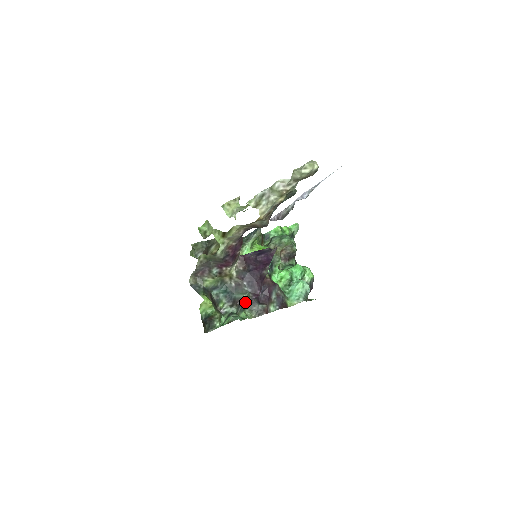
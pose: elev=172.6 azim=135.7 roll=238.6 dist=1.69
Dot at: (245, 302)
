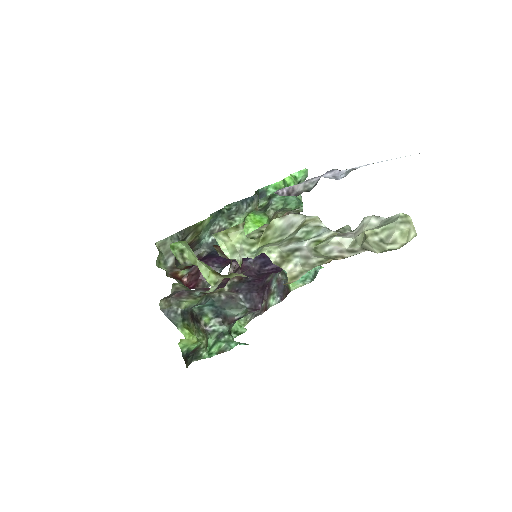
Dot at: occluded
